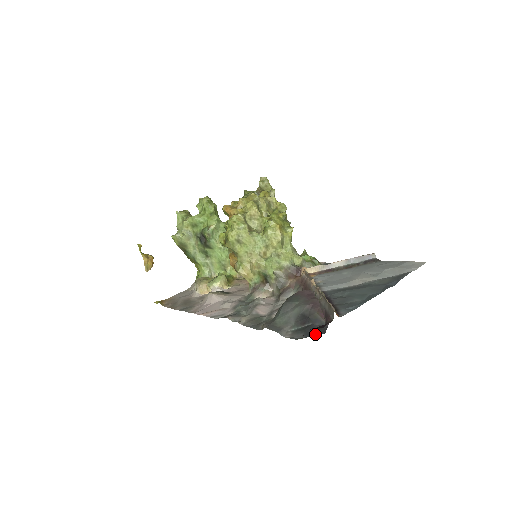
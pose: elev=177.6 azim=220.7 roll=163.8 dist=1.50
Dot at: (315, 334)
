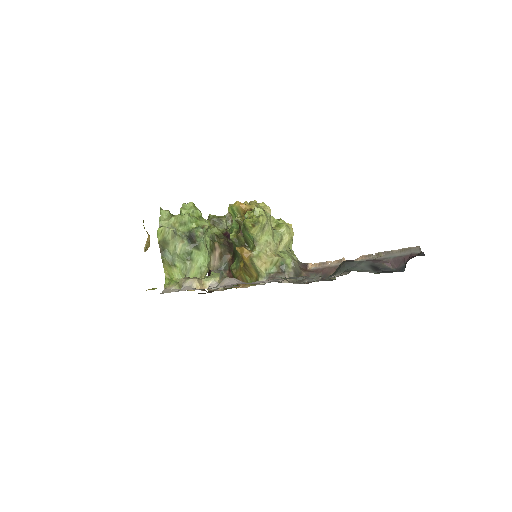
Dot at: occluded
